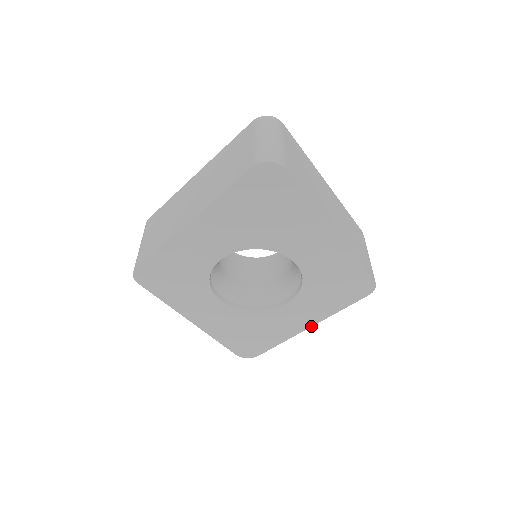
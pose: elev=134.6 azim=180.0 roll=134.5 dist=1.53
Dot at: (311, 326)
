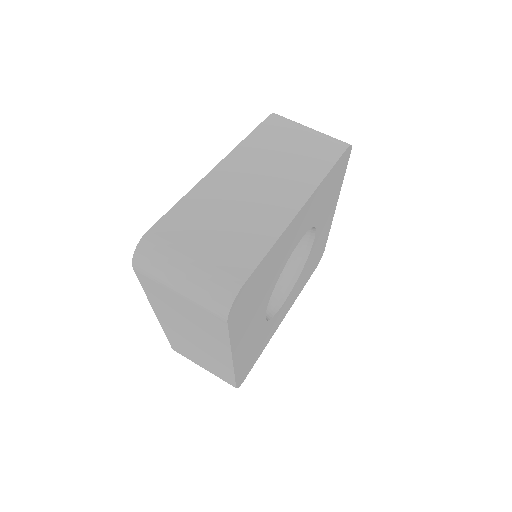
Dot at: occluded
